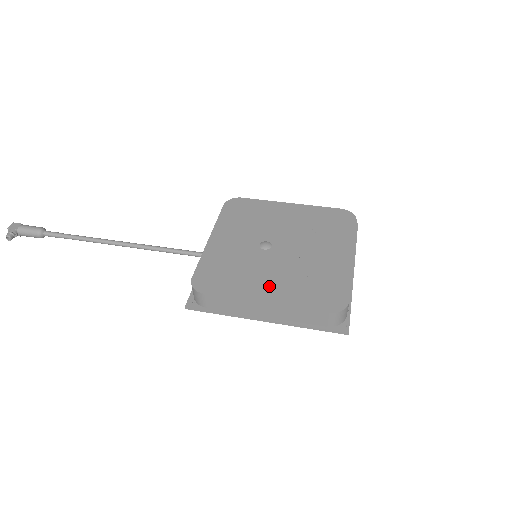
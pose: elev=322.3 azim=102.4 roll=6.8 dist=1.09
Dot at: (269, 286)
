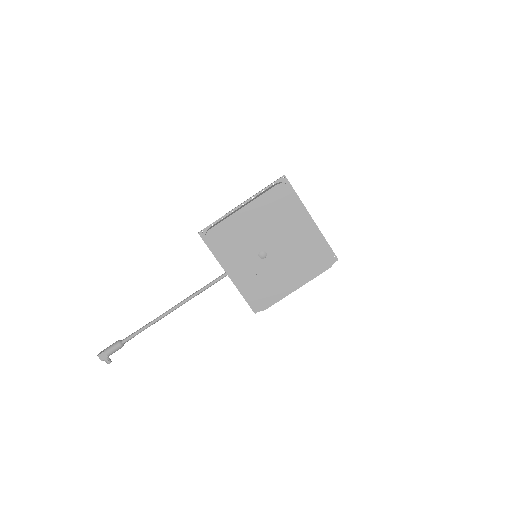
Dot at: (290, 279)
